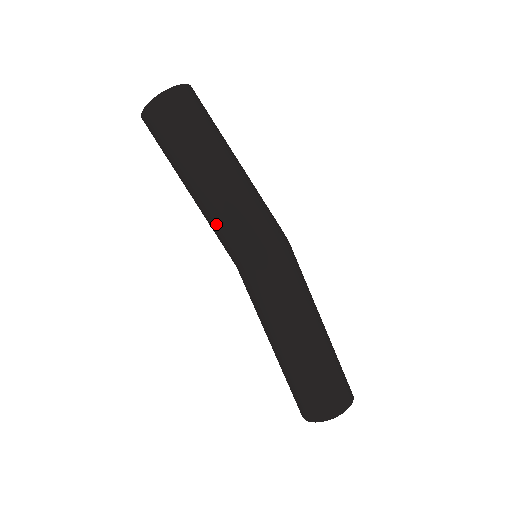
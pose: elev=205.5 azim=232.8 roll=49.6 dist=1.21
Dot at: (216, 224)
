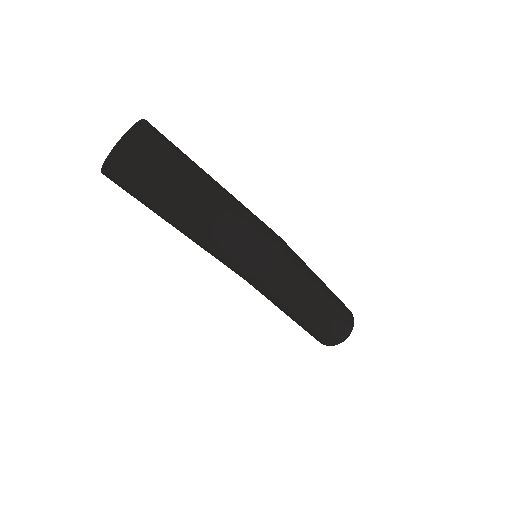
Dot at: (211, 254)
